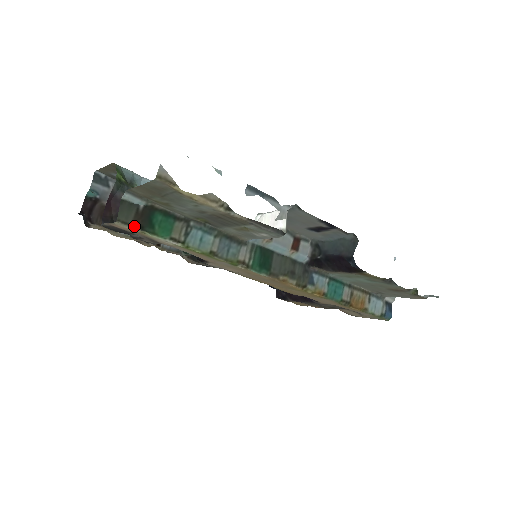
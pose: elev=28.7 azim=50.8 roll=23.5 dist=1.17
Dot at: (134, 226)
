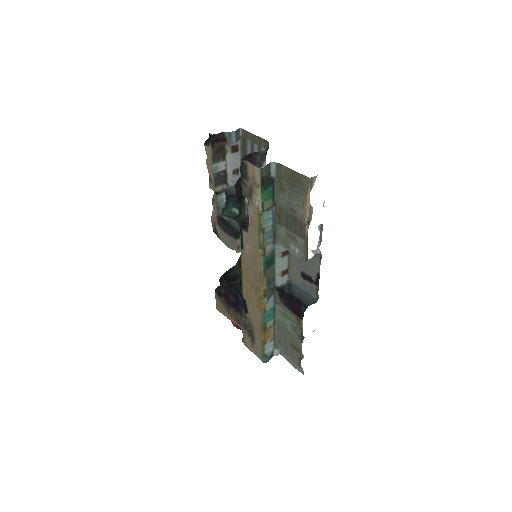
Dot at: (262, 179)
